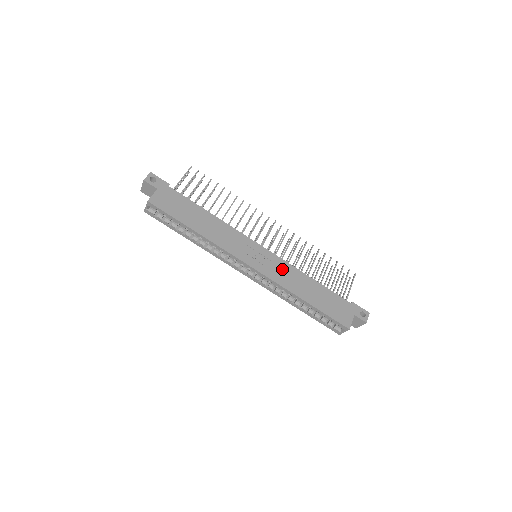
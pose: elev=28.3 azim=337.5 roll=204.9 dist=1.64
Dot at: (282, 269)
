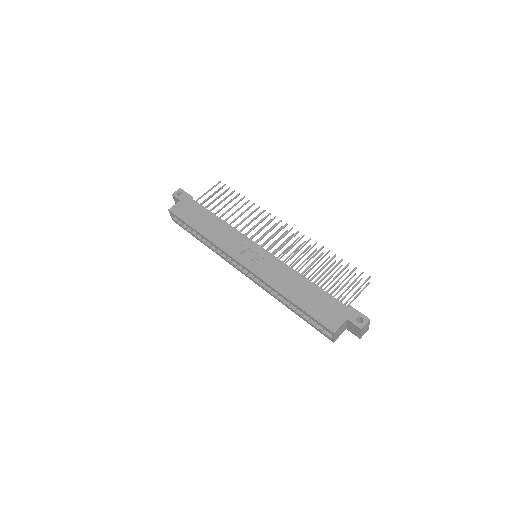
Dot at: (273, 267)
